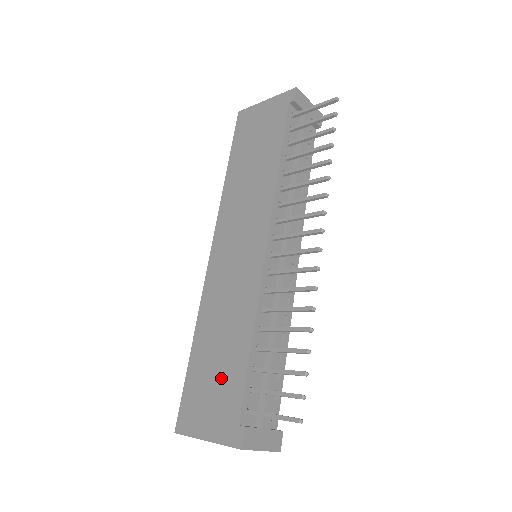
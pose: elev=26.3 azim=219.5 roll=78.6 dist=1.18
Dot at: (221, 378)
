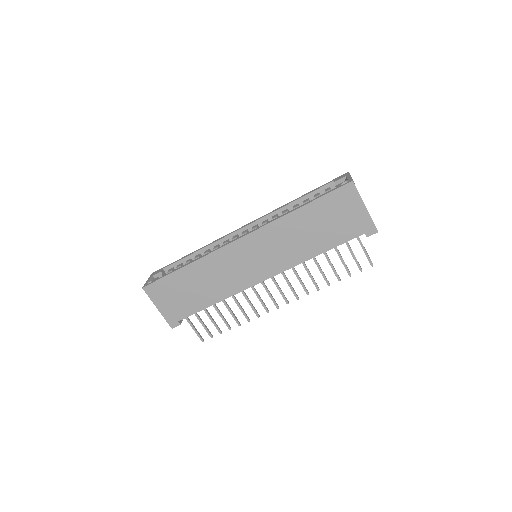
Dot at: (187, 298)
